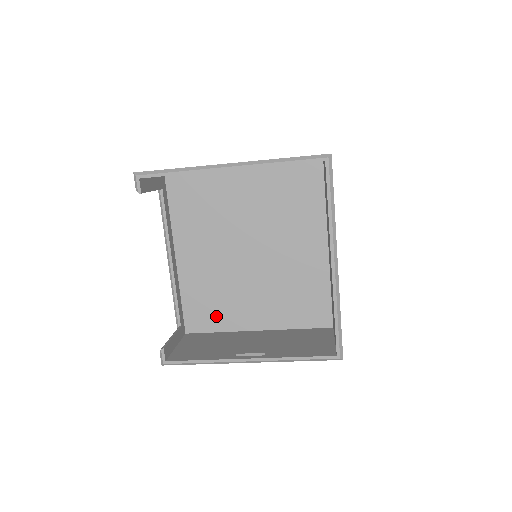
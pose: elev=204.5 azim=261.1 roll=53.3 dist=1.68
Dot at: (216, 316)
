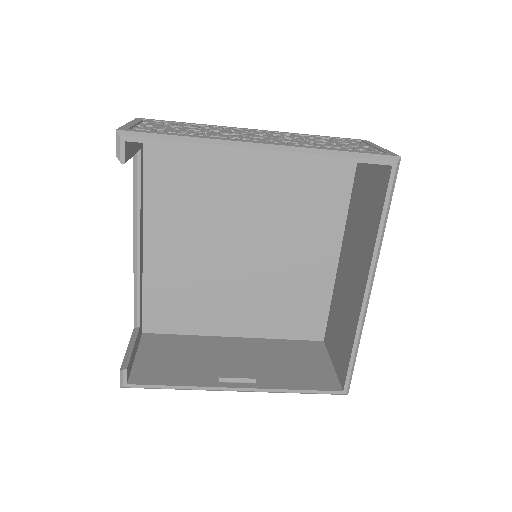
Dot at: (186, 316)
